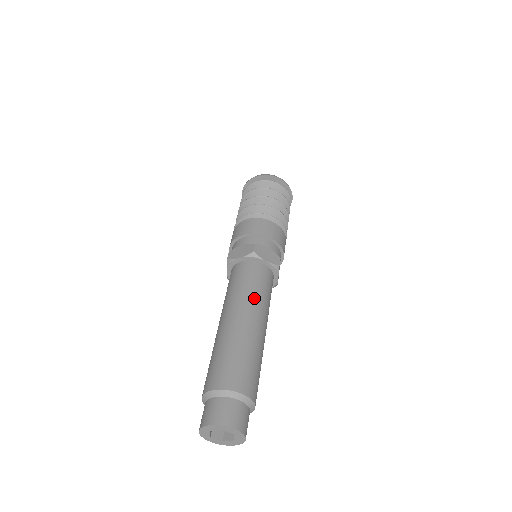
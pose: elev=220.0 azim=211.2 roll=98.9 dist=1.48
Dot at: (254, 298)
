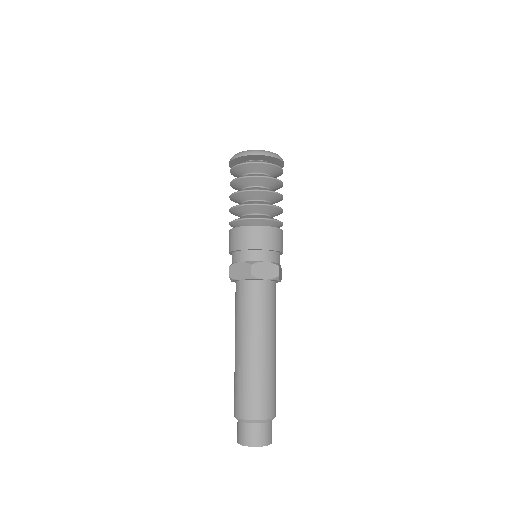
Dot at: (275, 324)
